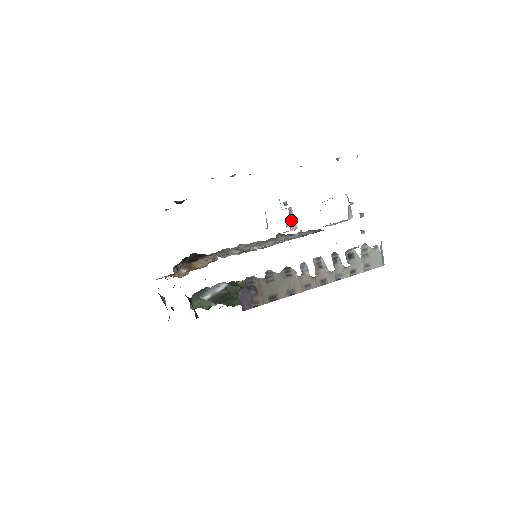
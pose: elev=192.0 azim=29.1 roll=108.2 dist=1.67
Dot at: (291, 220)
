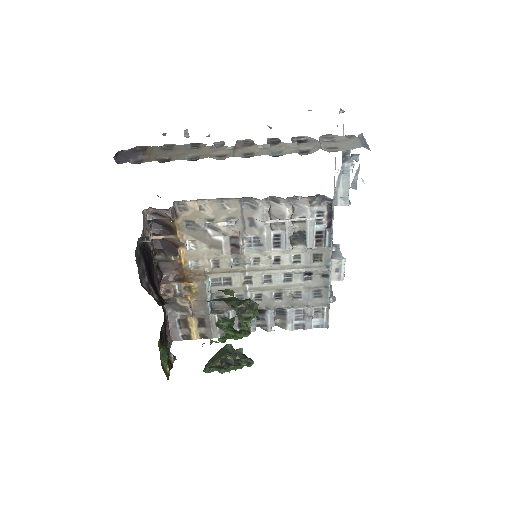
Dot at: (335, 252)
